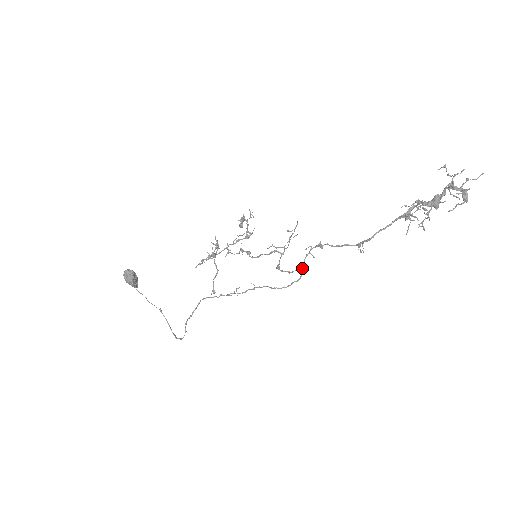
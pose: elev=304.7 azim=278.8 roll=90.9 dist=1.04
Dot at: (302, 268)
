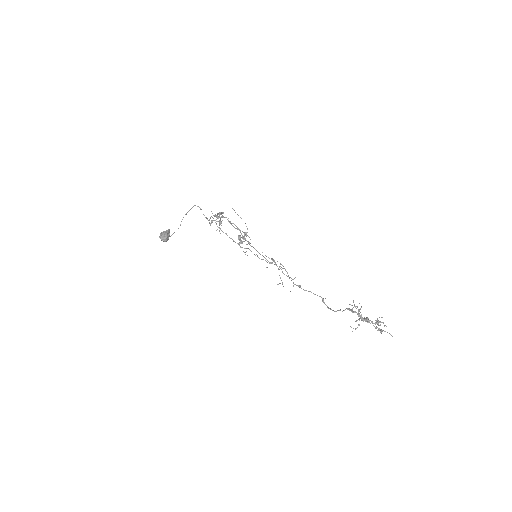
Dot at: occluded
